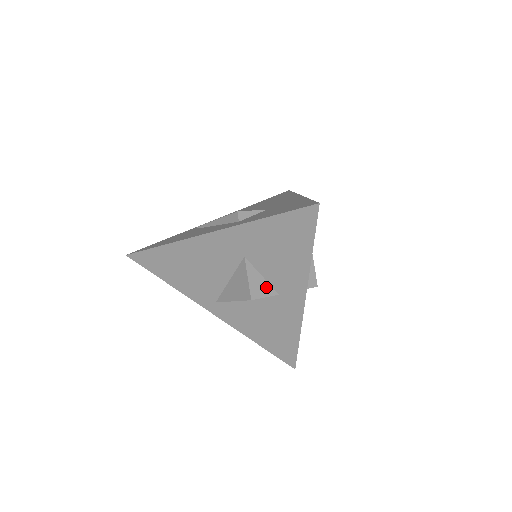
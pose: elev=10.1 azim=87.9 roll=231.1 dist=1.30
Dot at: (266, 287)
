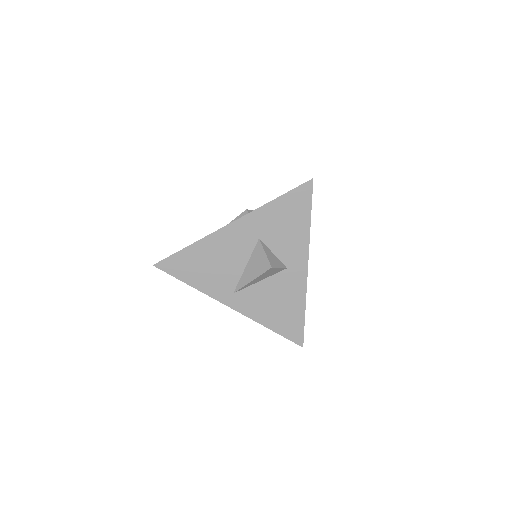
Dot at: (278, 261)
